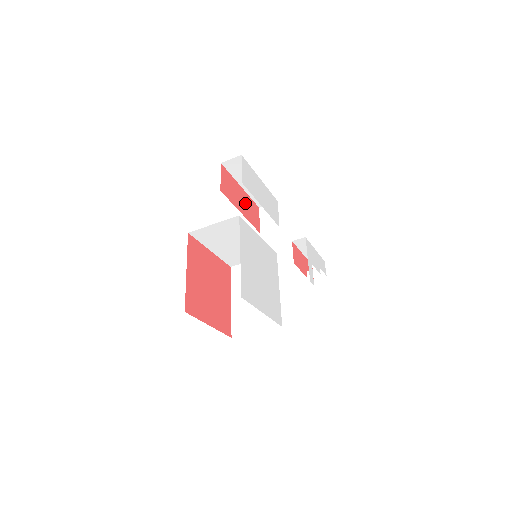
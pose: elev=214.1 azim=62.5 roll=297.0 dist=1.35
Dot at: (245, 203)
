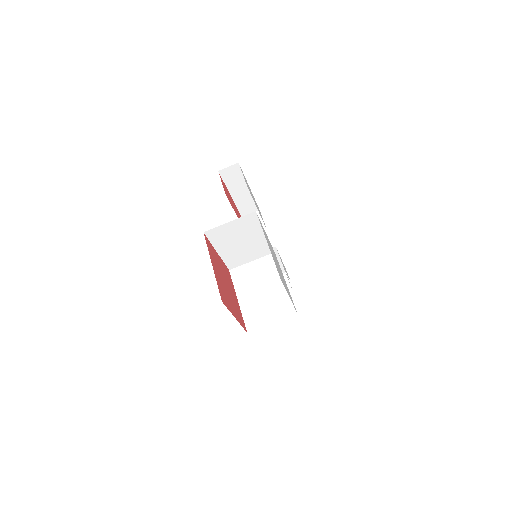
Dot at: (236, 210)
